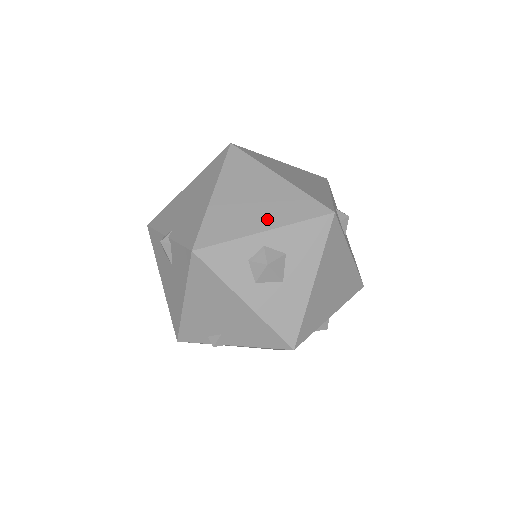
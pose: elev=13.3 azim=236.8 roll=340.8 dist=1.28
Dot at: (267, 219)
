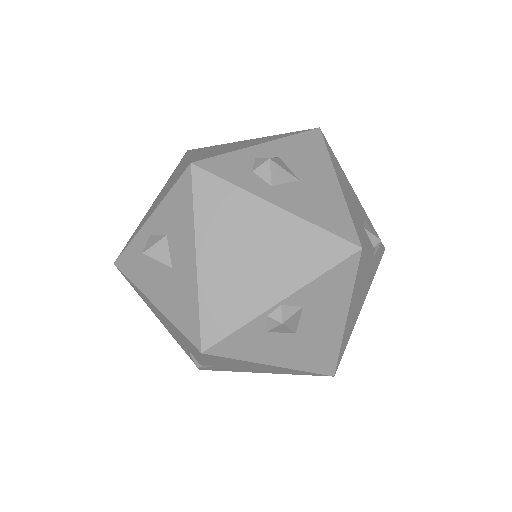
Dot at: (156, 206)
